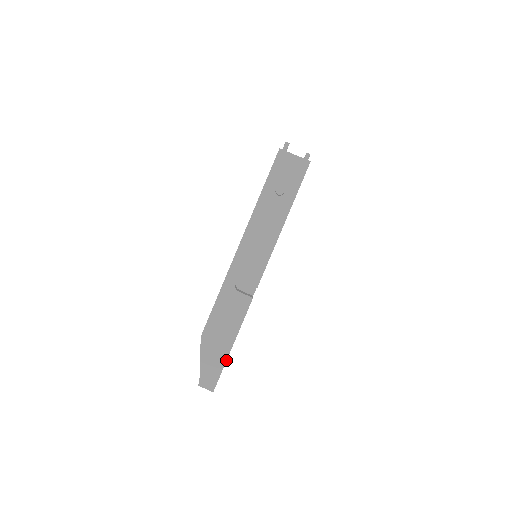
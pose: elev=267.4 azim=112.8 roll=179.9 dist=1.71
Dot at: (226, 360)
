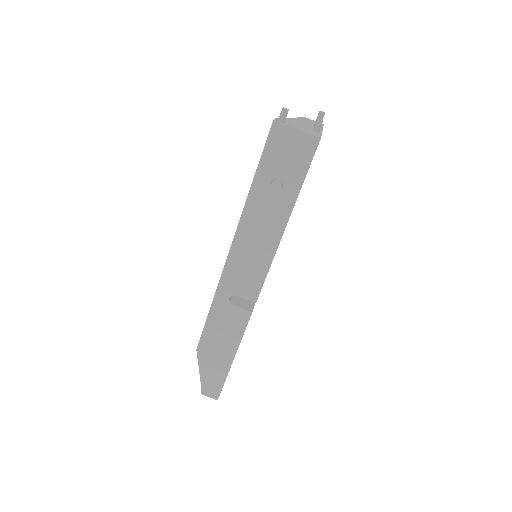
Dot at: occluded
